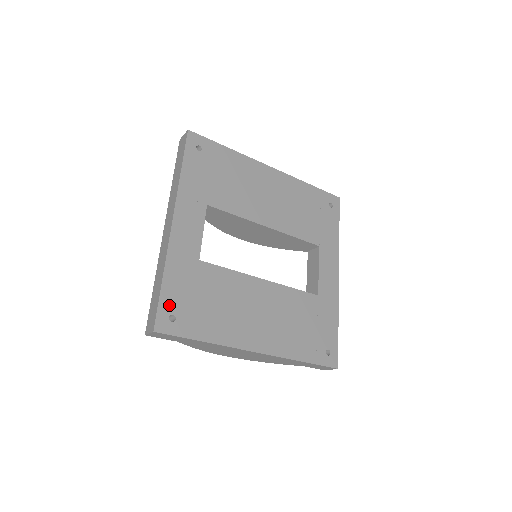
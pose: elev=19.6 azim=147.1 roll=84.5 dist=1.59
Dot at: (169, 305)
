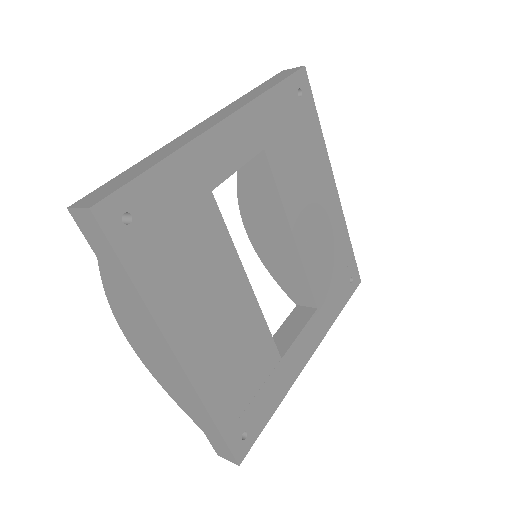
Dot at: (138, 199)
